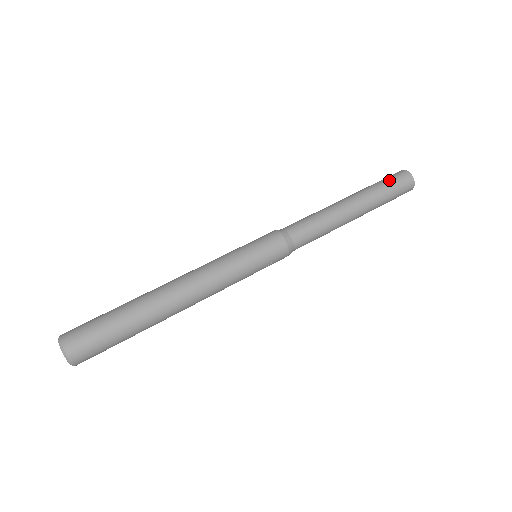
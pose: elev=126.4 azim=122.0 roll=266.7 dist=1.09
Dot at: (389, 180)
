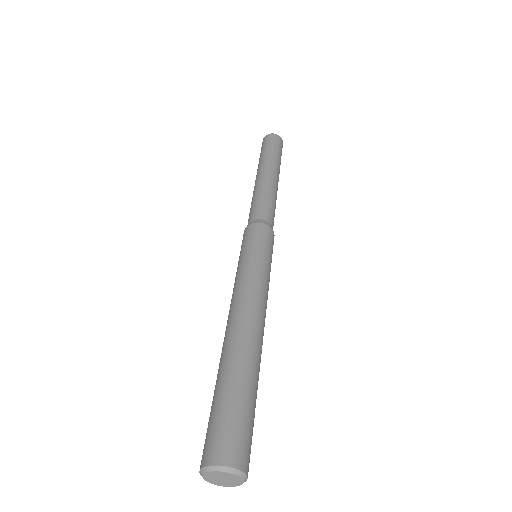
Dot at: (275, 146)
